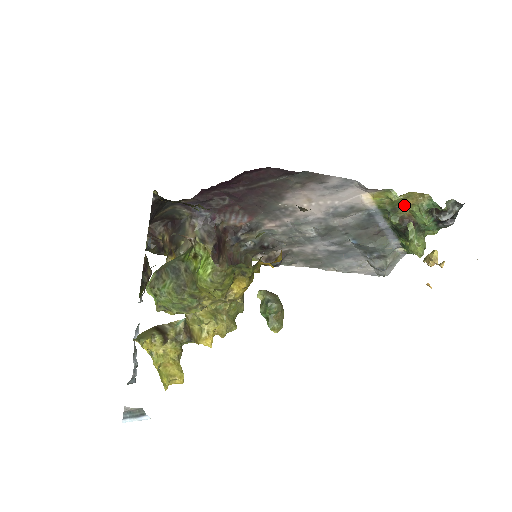
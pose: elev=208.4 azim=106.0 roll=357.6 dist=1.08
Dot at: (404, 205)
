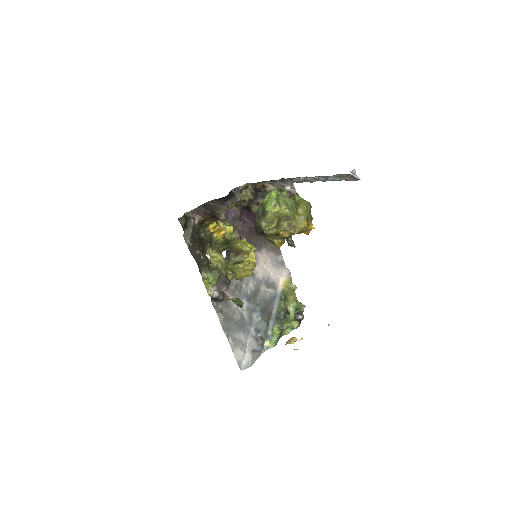
Dot at: (288, 300)
